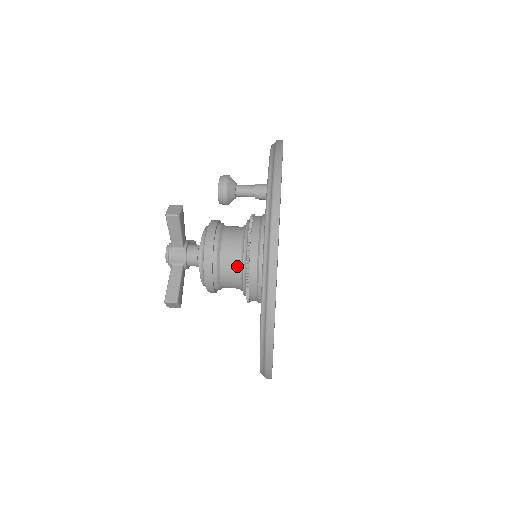
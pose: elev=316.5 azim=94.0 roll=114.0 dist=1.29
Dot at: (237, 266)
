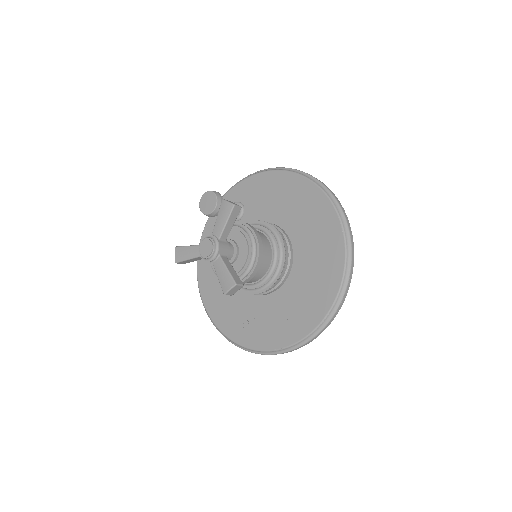
Dot at: (271, 256)
